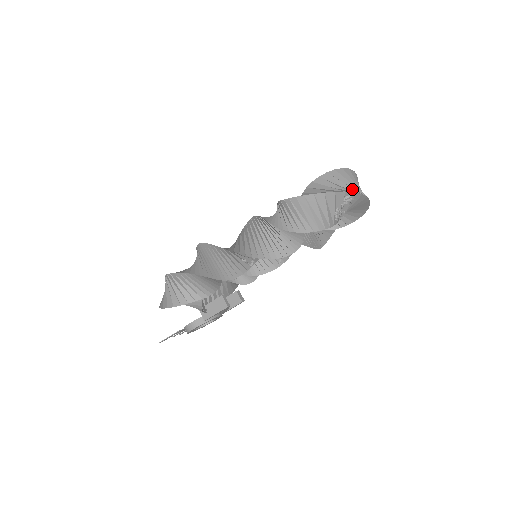
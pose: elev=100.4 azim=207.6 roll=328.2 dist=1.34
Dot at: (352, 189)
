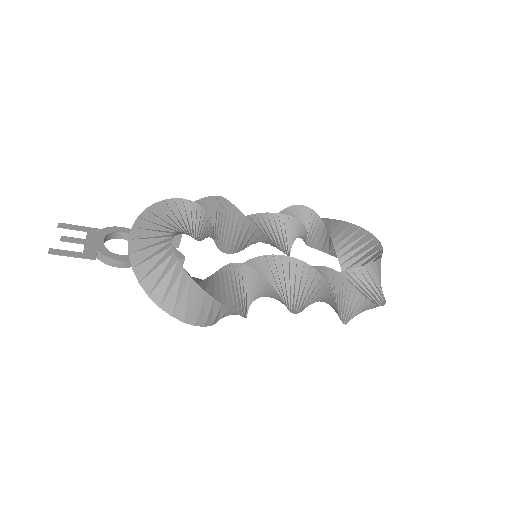
Dot at: occluded
